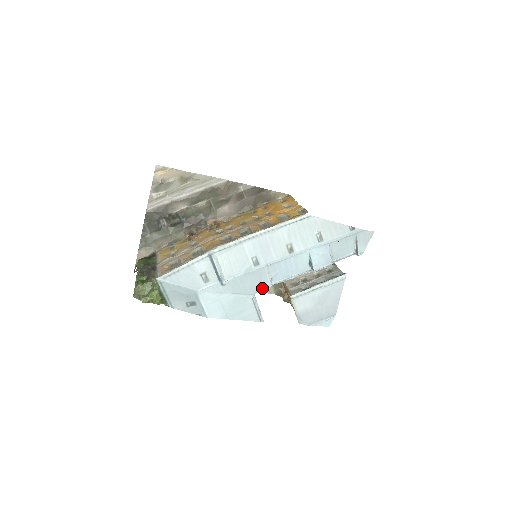
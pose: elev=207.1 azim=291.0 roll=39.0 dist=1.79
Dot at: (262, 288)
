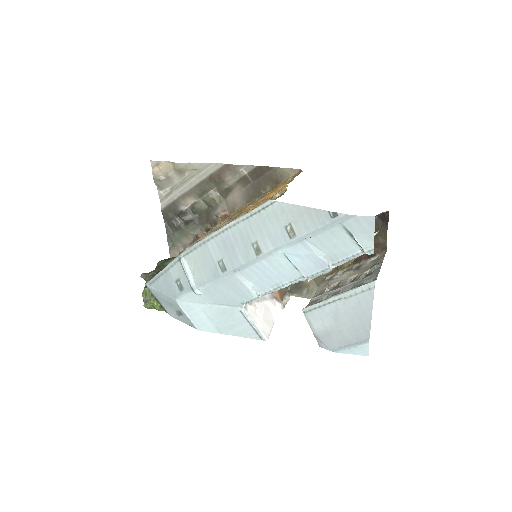
Dot at: (246, 299)
